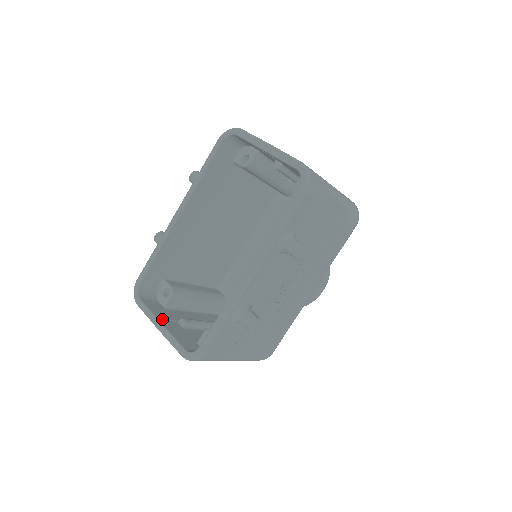
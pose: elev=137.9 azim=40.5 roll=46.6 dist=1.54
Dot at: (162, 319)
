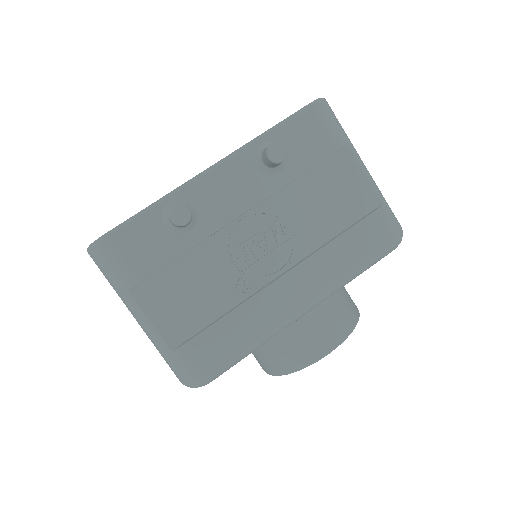
Dot at: occluded
